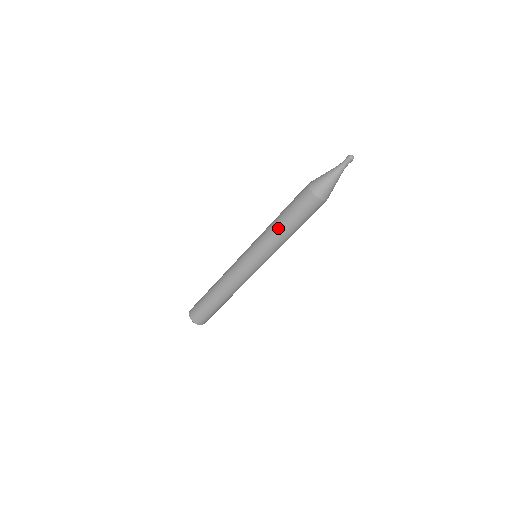
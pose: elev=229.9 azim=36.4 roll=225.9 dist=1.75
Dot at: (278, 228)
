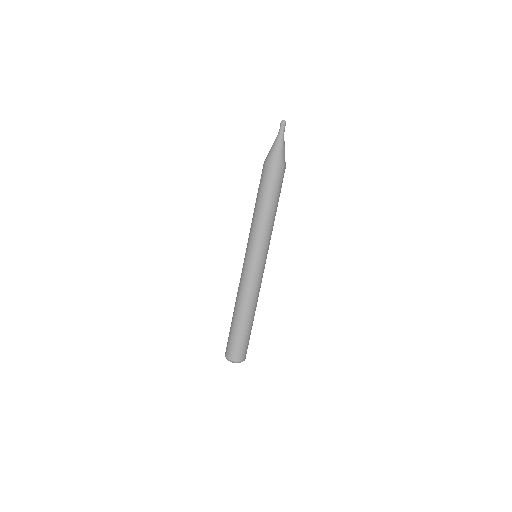
Dot at: (259, 212)
